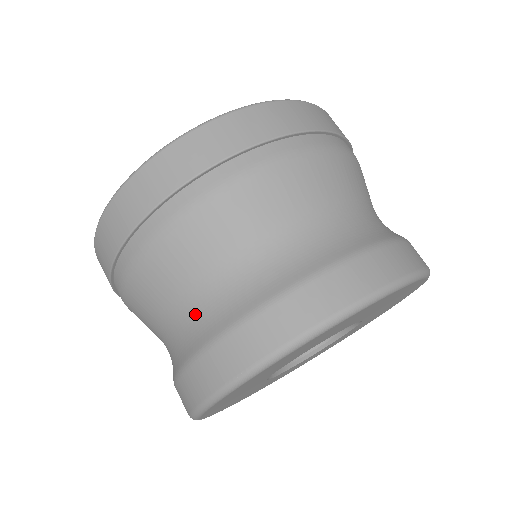
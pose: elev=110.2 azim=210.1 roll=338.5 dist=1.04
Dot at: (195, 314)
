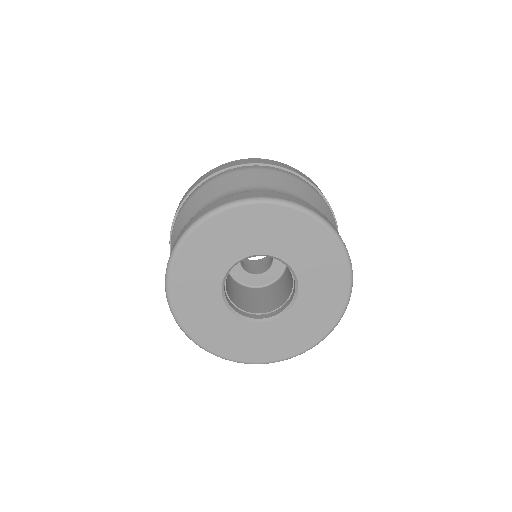
Dot at: occluded
